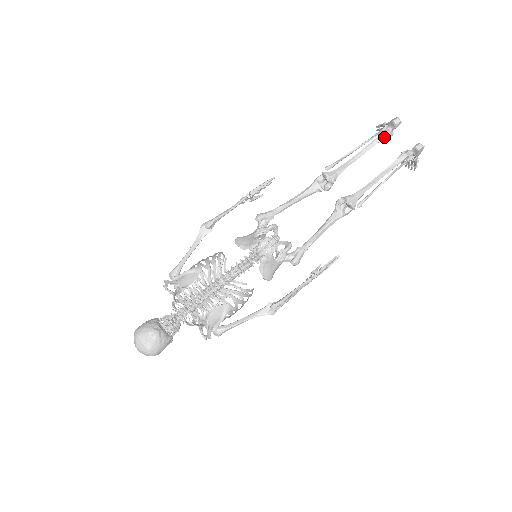
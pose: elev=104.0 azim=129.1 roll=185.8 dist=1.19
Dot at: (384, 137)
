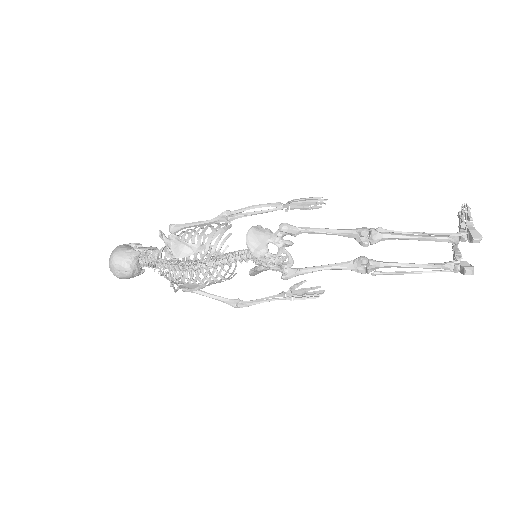
Dot at: (452, 242)
